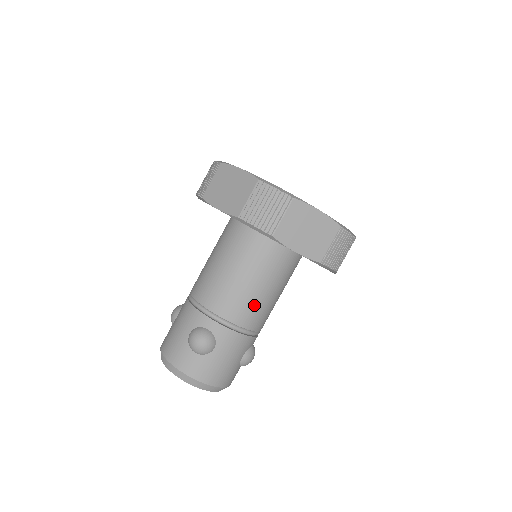
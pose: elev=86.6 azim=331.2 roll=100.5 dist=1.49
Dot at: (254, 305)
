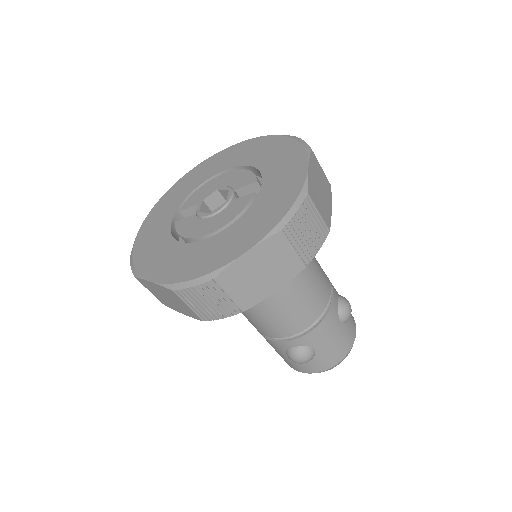
Dot at: (302, 306)
